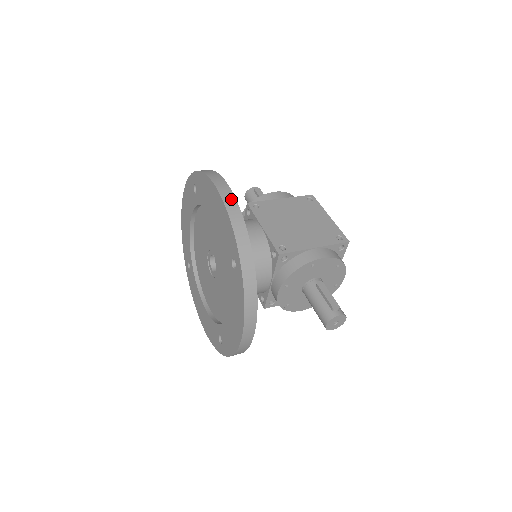
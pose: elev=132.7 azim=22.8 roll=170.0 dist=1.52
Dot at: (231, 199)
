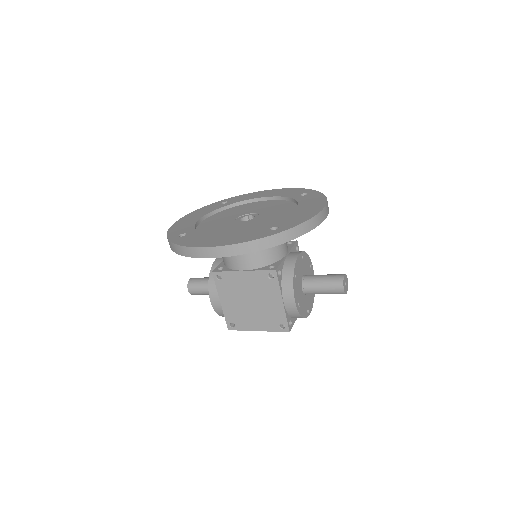
Dot at: occluded
